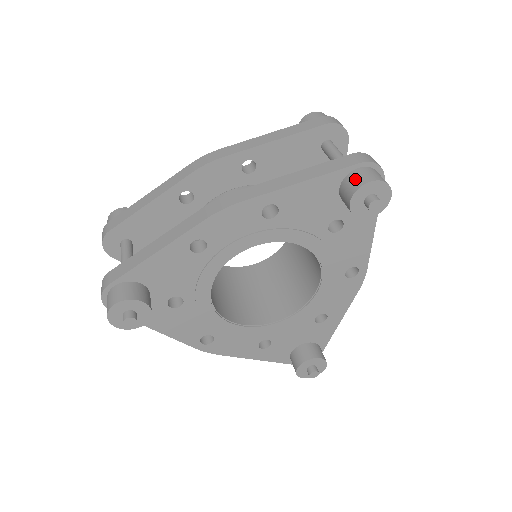
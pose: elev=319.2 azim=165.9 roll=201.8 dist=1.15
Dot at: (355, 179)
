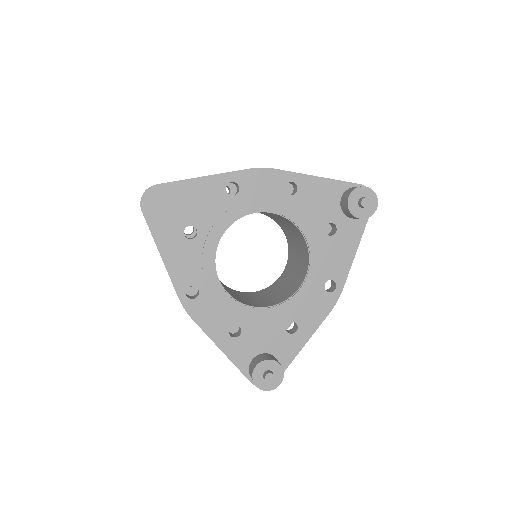
Dot at: (355, 187)
